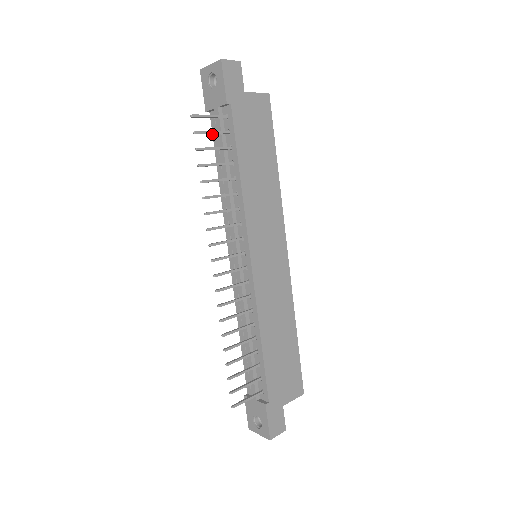
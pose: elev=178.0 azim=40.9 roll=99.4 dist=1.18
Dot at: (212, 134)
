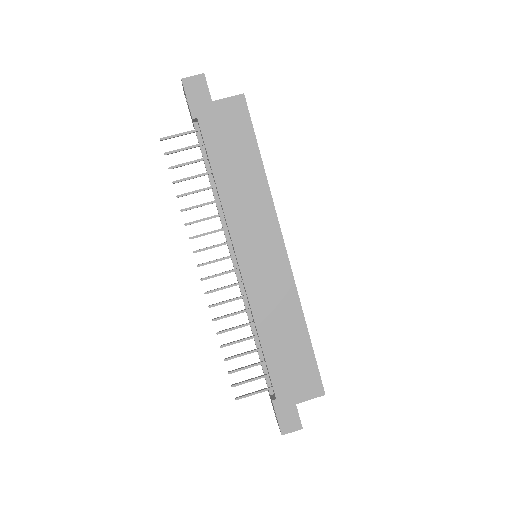
Dot at: occluded
